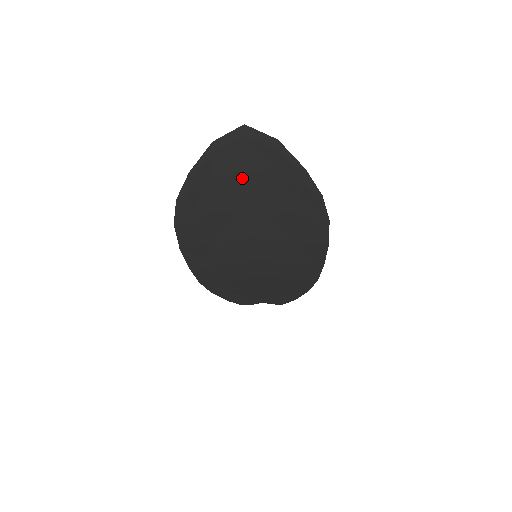
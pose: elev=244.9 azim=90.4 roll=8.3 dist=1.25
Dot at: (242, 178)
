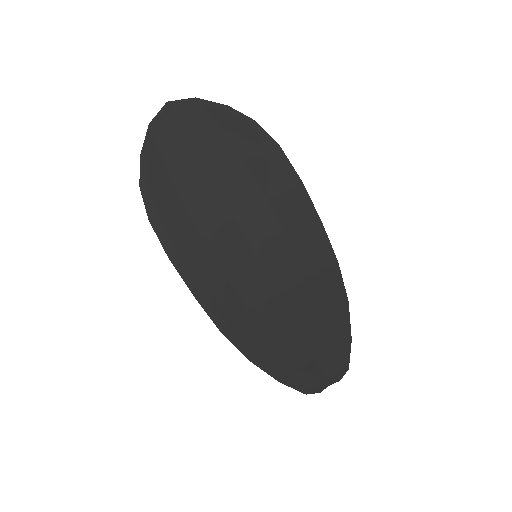
Dot at: (188, 149)
